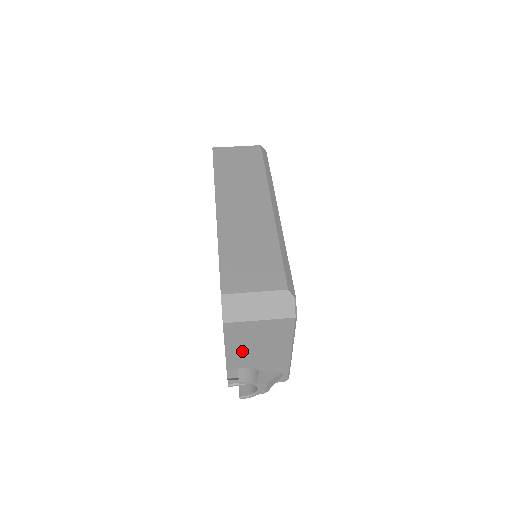
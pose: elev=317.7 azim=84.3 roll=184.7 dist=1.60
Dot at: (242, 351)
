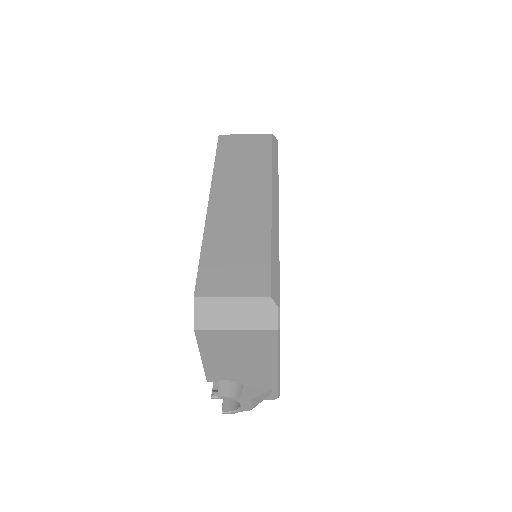
Dot at: (221, 362)
